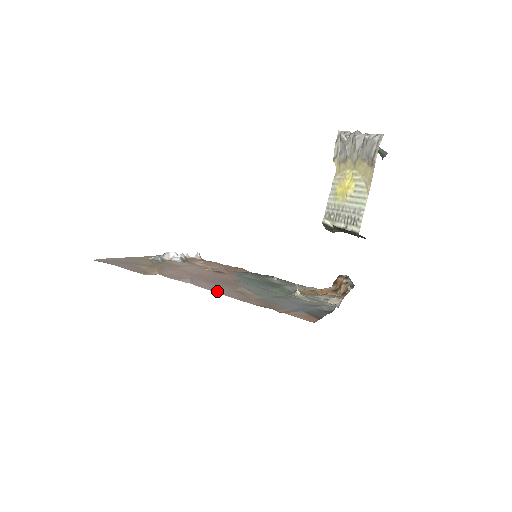
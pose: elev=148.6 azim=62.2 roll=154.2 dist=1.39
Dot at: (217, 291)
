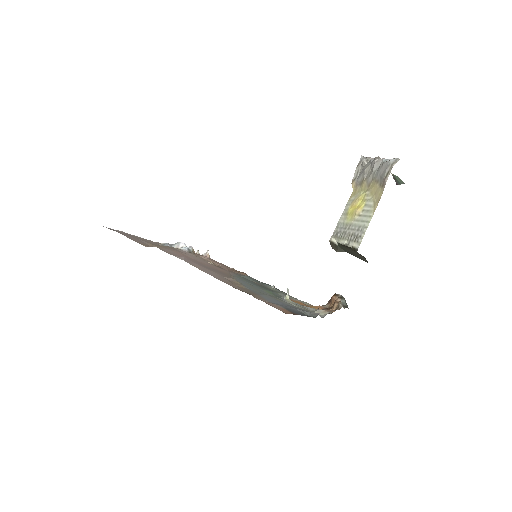
Dot at: (205, 271)
